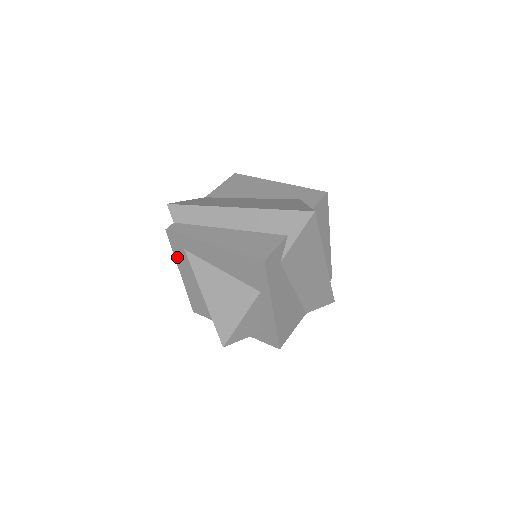
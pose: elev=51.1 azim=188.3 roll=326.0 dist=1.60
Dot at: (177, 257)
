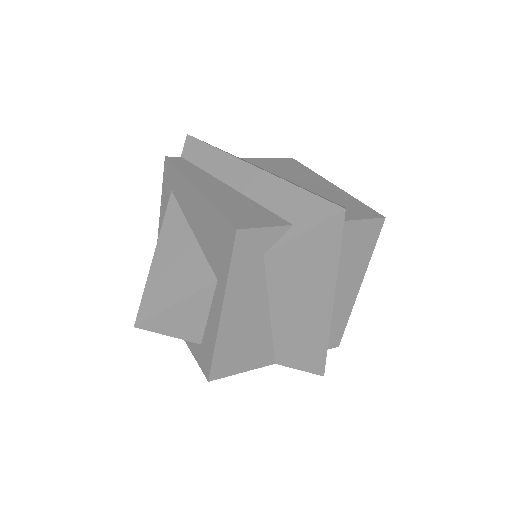
Dot at: (163, 200)
